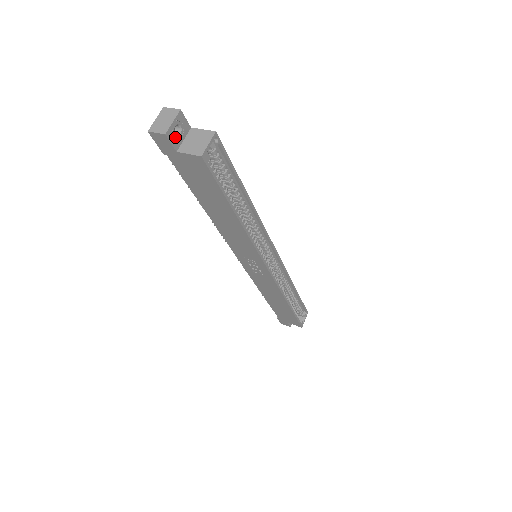
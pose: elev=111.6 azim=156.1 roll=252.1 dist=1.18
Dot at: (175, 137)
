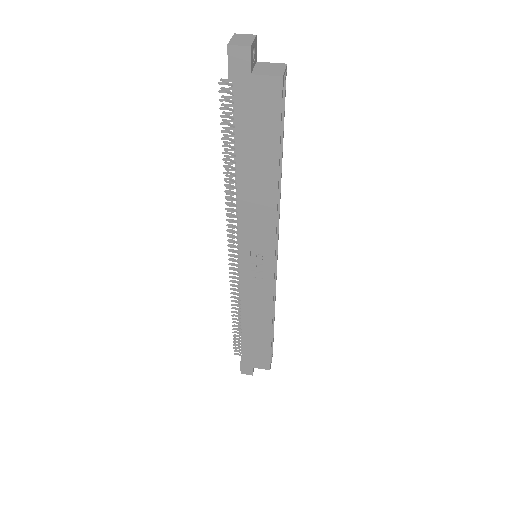
Dot at: (252, 58)
